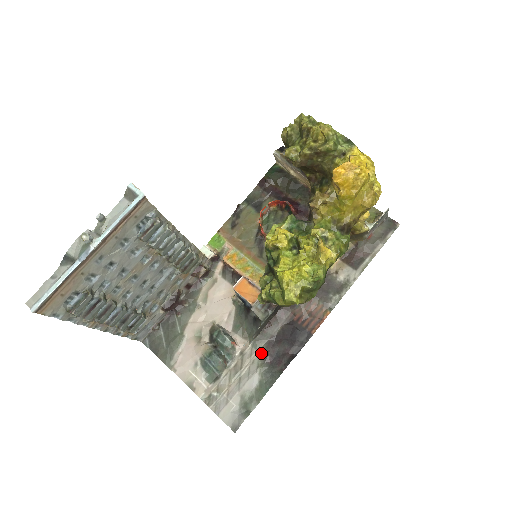
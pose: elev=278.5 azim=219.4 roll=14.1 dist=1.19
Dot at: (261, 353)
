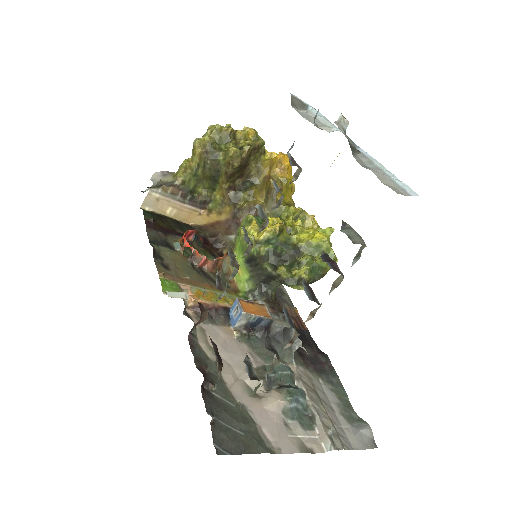
Dot at: (306, 367)
